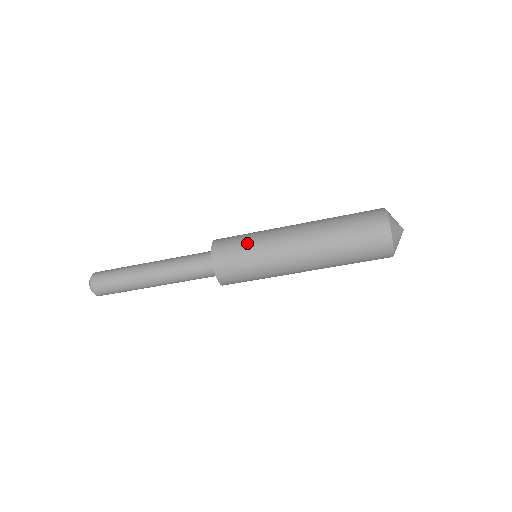
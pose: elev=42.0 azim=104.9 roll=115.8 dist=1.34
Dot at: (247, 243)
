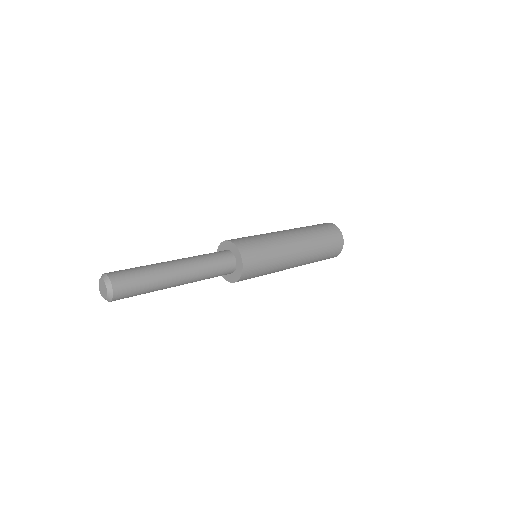
Dot at: (267, 270)
